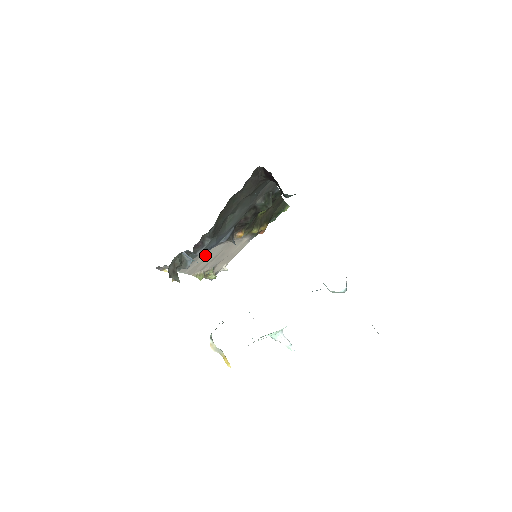
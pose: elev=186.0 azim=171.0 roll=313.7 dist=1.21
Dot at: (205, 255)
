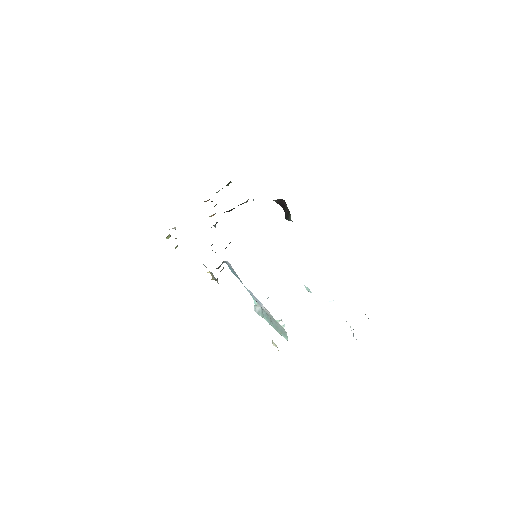
Dot at: occluded
